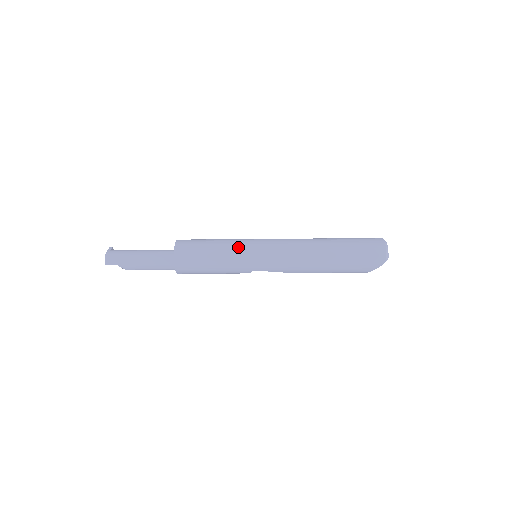
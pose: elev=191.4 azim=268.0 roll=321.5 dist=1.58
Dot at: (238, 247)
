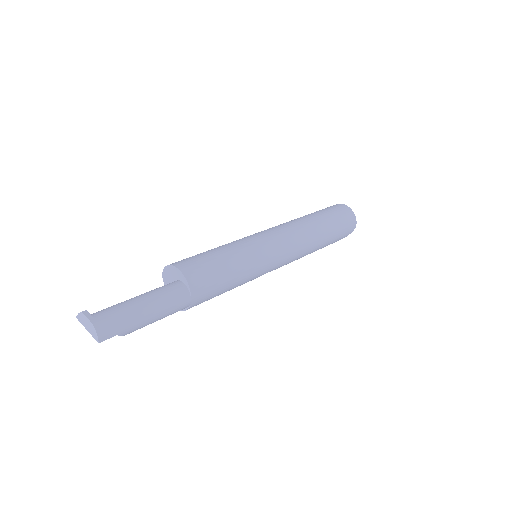
Dot at: (251, 253)
